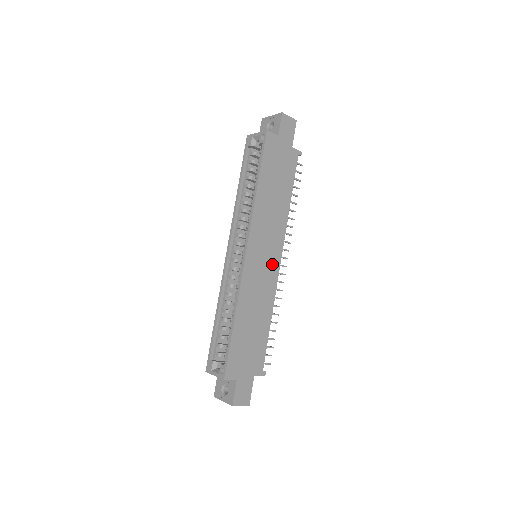
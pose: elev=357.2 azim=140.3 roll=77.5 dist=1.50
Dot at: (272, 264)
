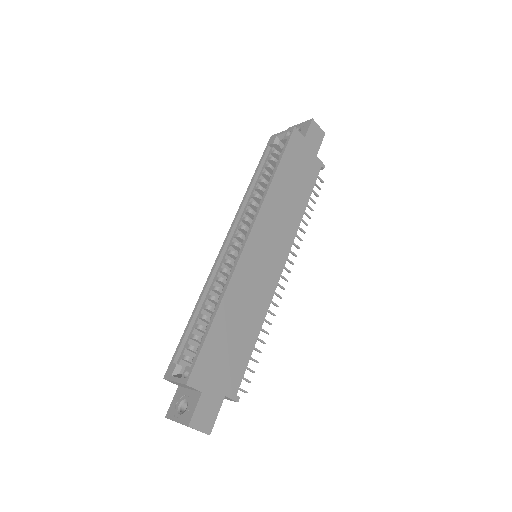
Dot at: (273, 267)
